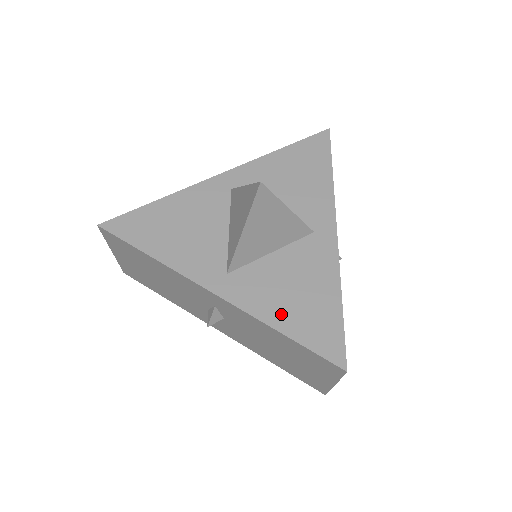
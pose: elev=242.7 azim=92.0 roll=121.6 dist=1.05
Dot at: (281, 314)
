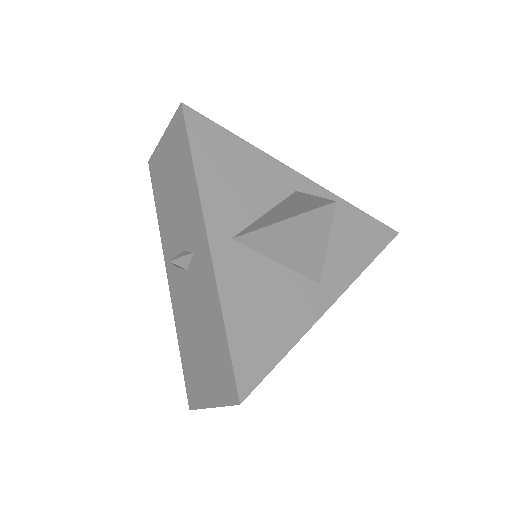
Dot at: (238, 309)
